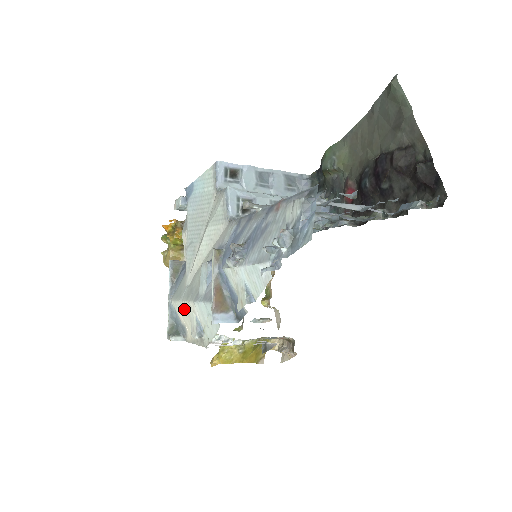
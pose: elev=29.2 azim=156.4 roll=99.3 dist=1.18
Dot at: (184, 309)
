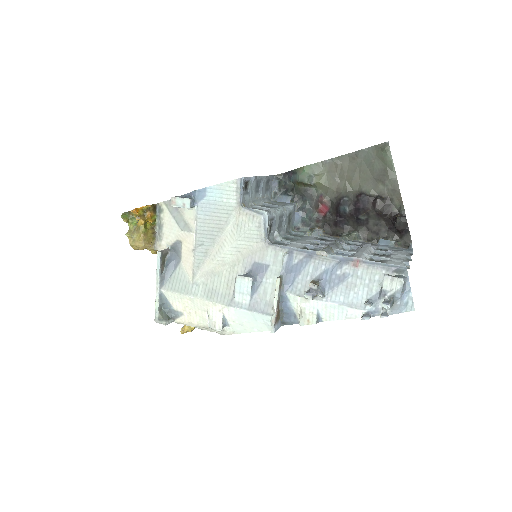
Dot at: (194, 303)
